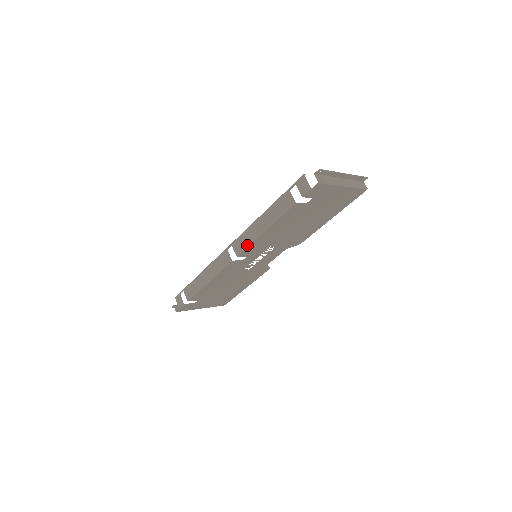
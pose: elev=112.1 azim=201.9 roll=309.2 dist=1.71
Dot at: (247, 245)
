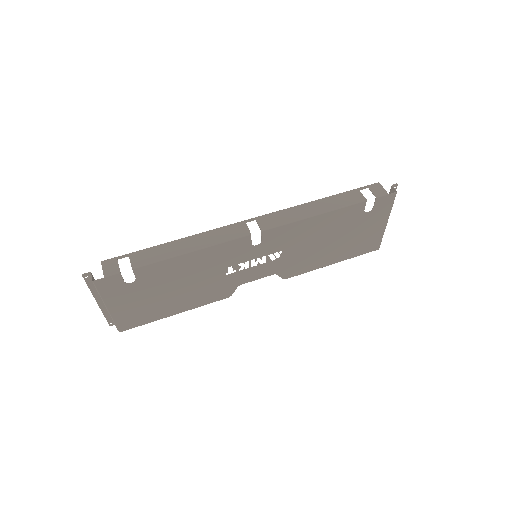
Dot at: (284, 222)
